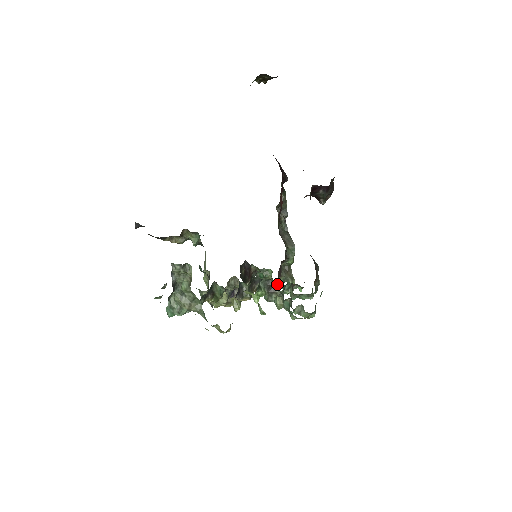
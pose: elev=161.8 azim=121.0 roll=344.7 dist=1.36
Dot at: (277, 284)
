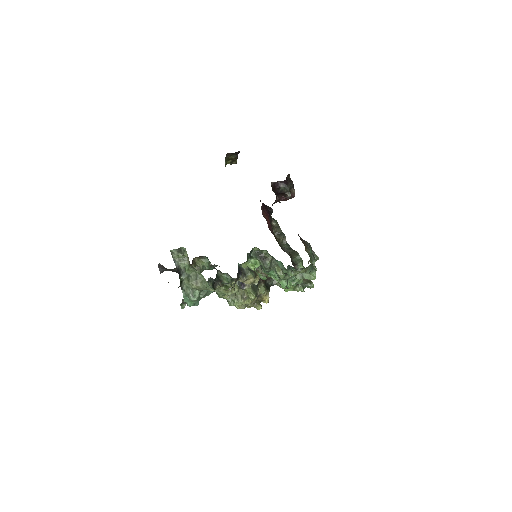
Dot at: (265, 251)
